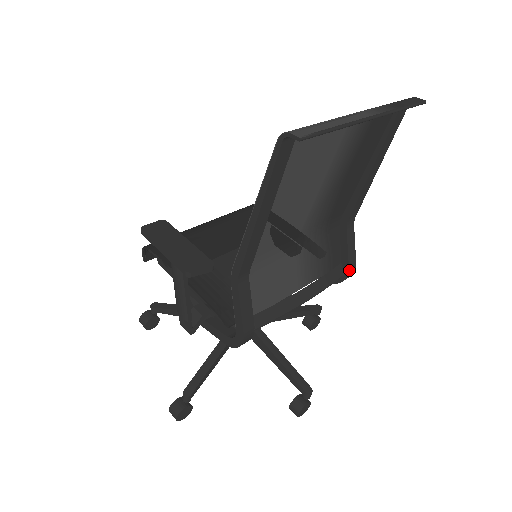
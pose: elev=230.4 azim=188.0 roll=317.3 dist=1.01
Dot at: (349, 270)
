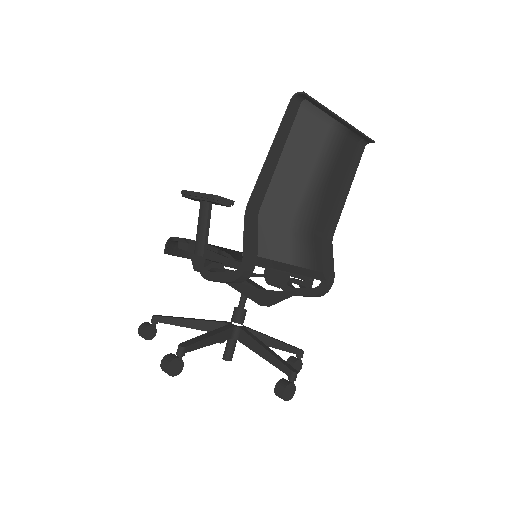
Dot at: (329, 277)
